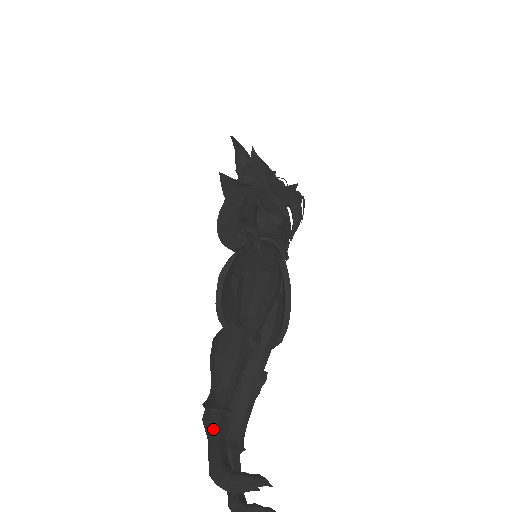
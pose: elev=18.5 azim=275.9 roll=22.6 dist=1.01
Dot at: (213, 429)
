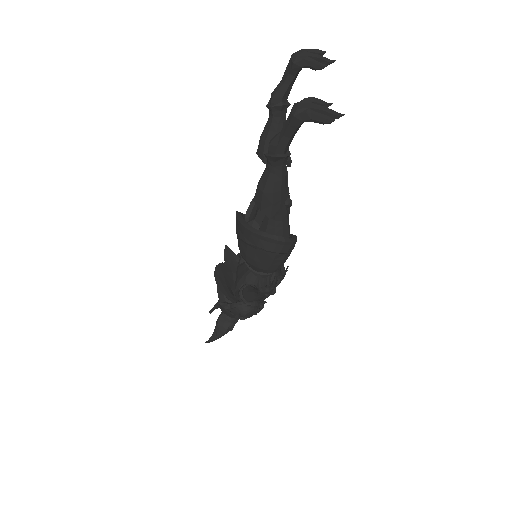
Dot at: occluded
